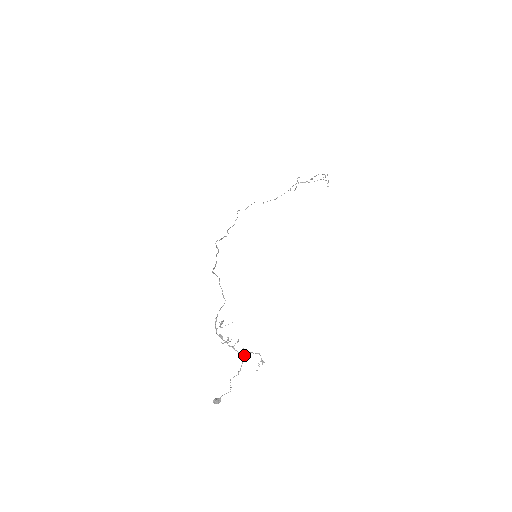
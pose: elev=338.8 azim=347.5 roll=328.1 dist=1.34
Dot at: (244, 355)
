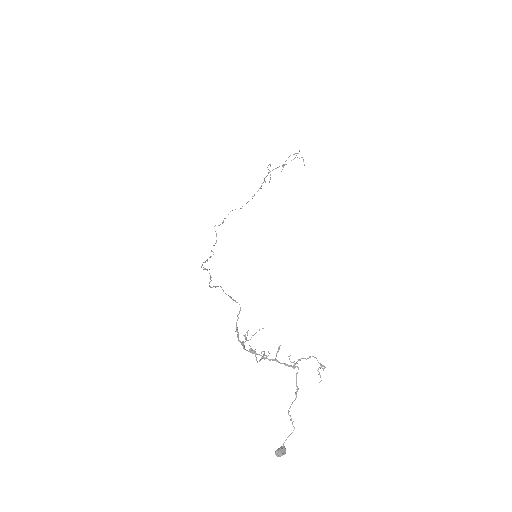
Dot at: (294, 365)
